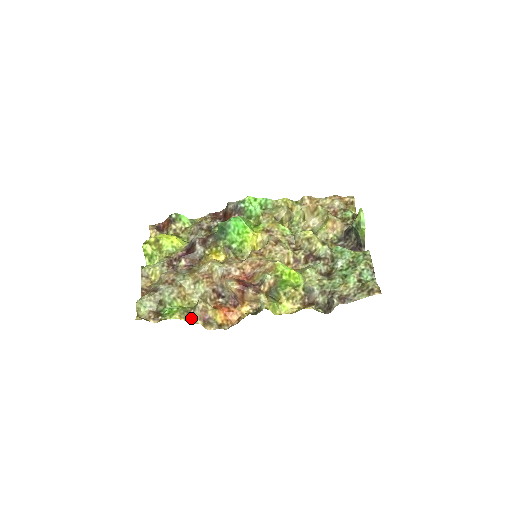
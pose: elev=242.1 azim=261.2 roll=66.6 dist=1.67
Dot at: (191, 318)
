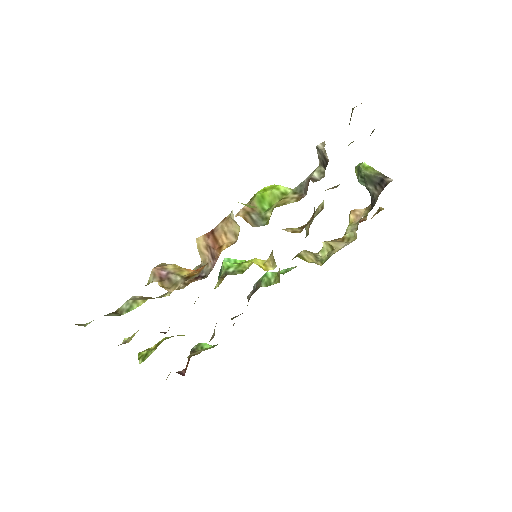
Dot at: occluded
